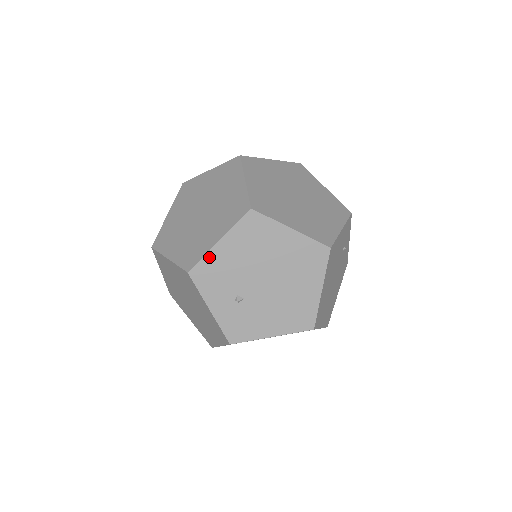
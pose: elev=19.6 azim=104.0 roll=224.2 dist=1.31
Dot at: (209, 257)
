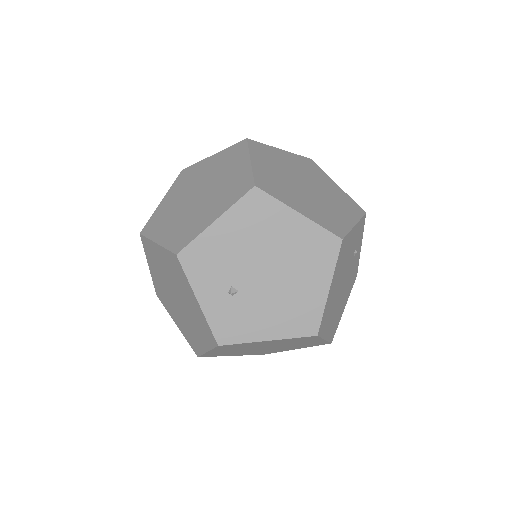
Dot at: (202, 238)
